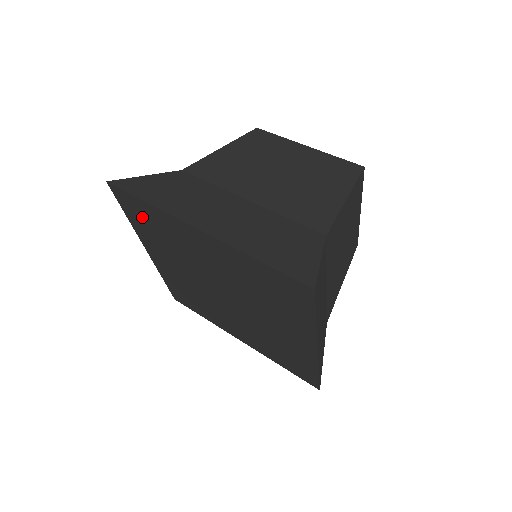
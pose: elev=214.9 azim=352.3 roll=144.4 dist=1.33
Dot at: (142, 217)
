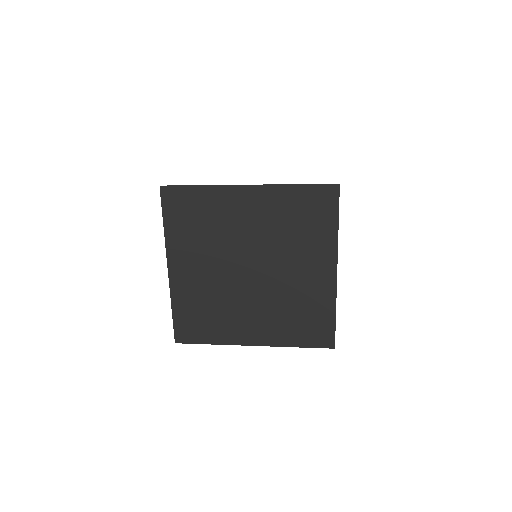
Dot at: (186, 211)
